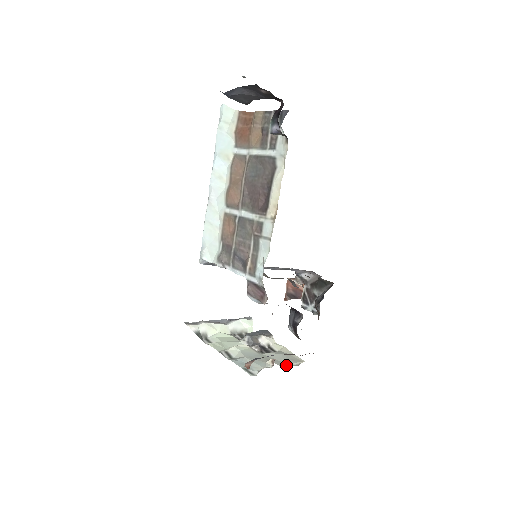
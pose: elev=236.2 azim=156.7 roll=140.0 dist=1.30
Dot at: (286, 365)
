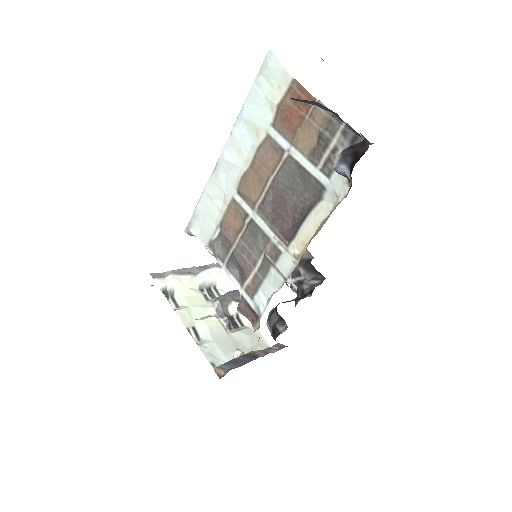
Dot at: occluded
